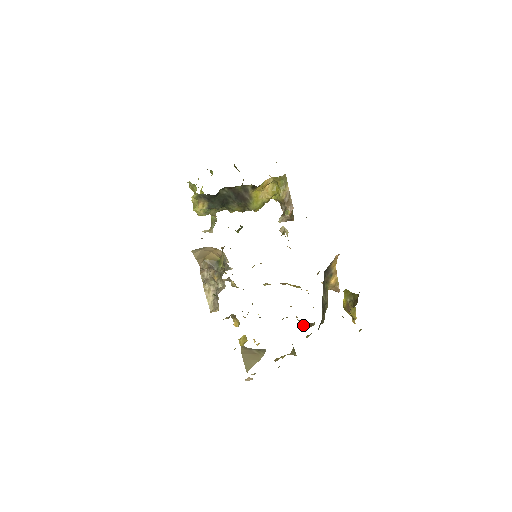
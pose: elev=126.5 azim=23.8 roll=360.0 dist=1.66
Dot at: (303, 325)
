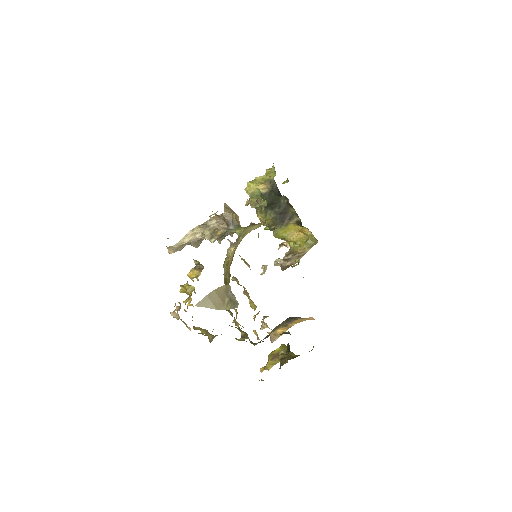
Dot at: (240, 330)
